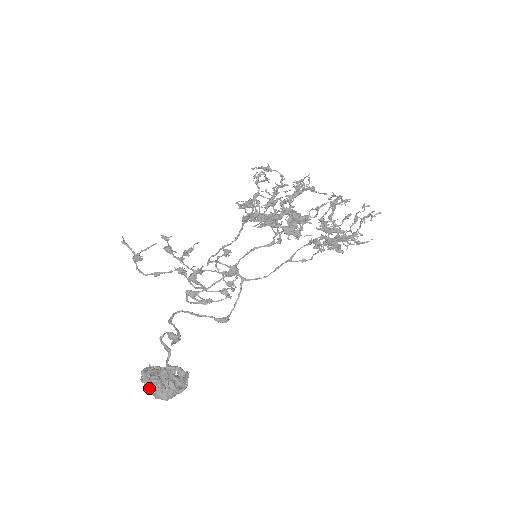
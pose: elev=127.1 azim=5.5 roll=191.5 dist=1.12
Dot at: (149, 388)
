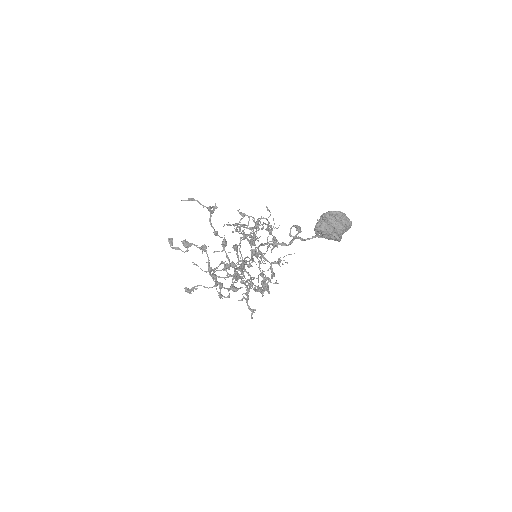
Dot at: (341, 215)
